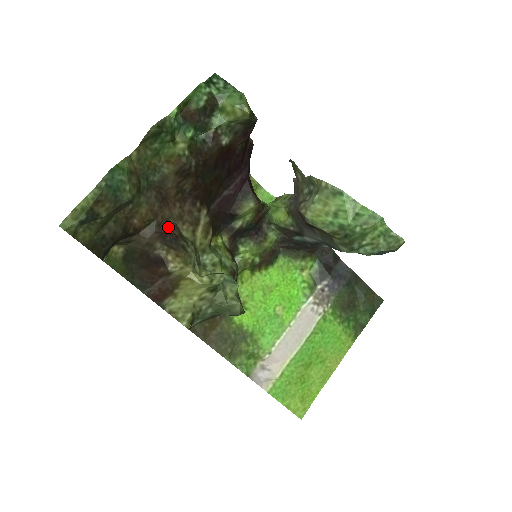
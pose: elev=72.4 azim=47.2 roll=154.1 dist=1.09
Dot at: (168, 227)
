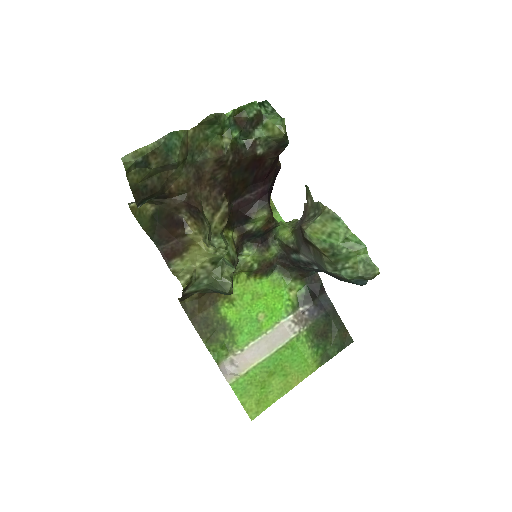
Dot at: (195, 202)
